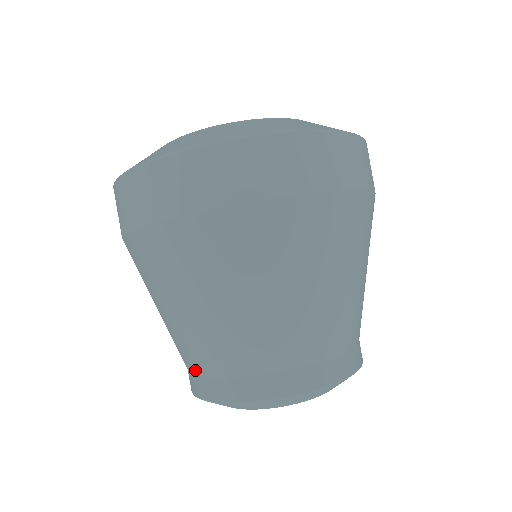
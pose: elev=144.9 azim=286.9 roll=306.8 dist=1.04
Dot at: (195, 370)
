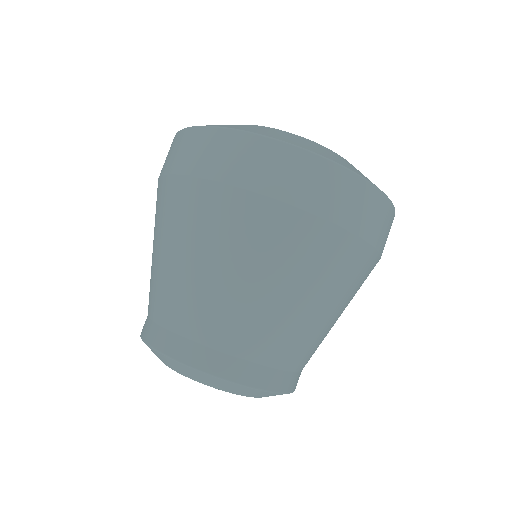
Dot at: (149, 311)
